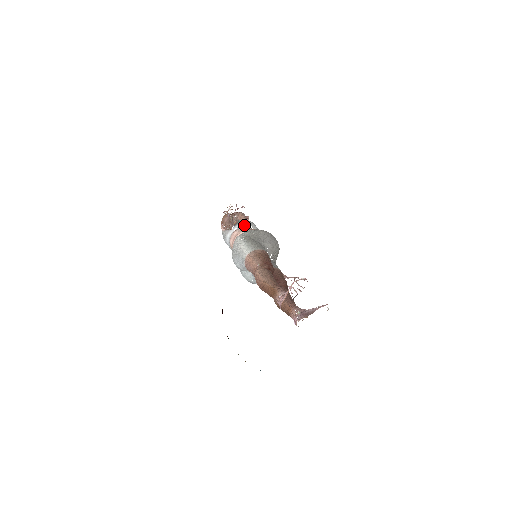
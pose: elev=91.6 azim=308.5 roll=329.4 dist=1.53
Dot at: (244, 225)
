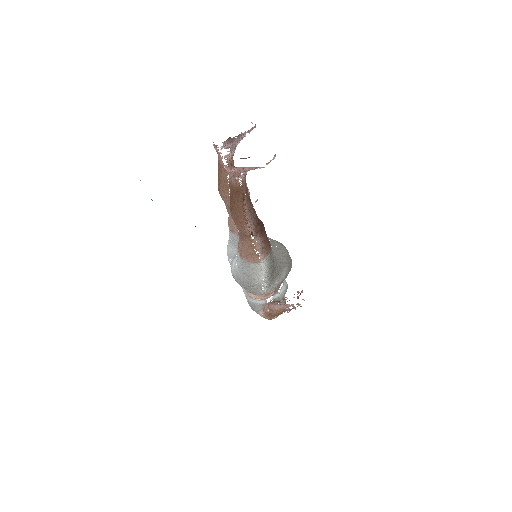
Dot at: occluded
